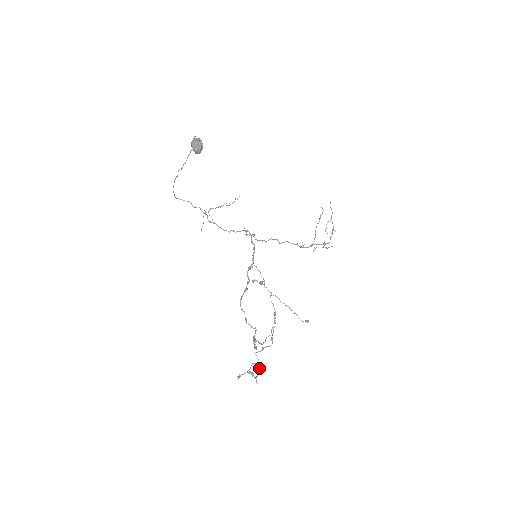
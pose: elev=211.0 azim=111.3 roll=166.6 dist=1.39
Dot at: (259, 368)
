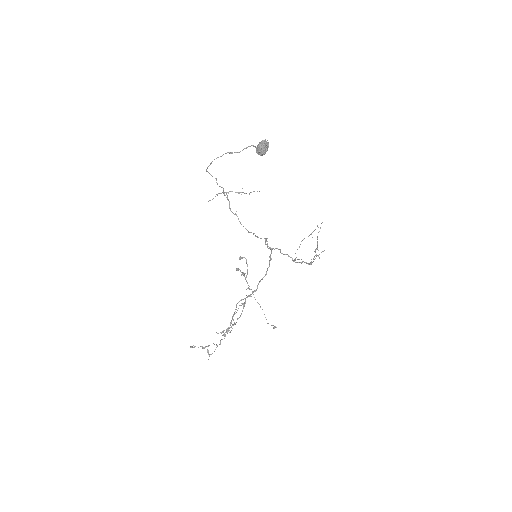
Dot at: occluded
